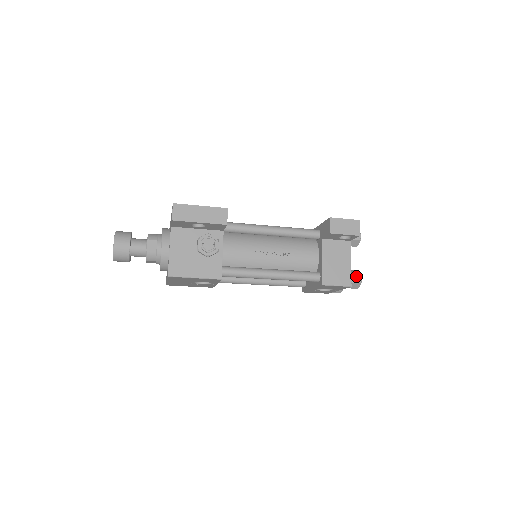
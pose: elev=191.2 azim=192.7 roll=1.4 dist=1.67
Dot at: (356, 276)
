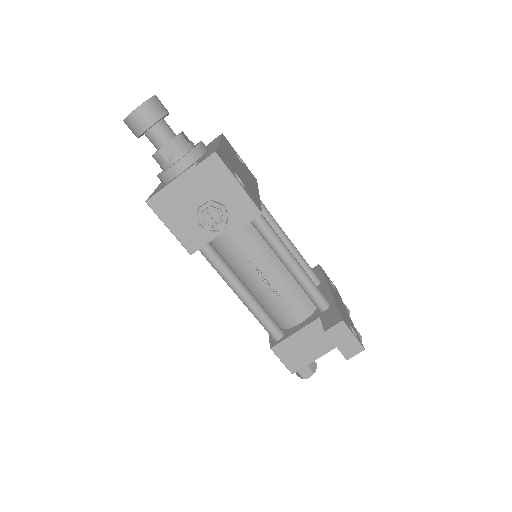
Dot at: (307, 371)
